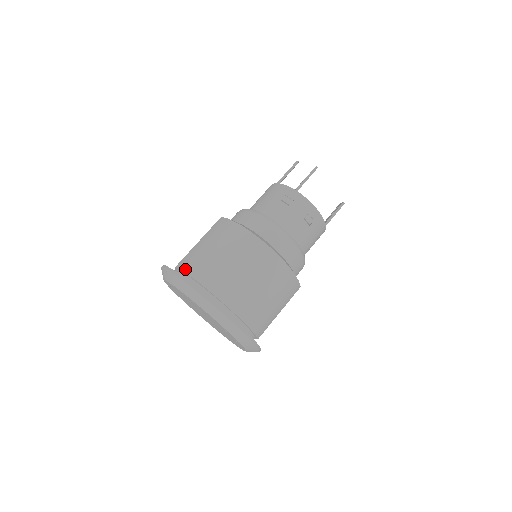
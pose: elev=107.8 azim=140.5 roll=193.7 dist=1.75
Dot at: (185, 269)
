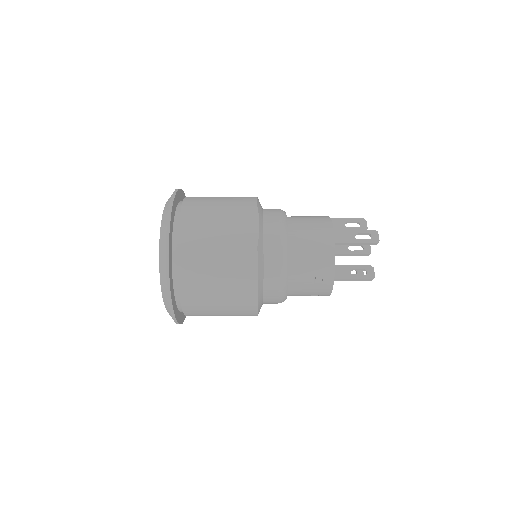
Dot at: (180, 269)
